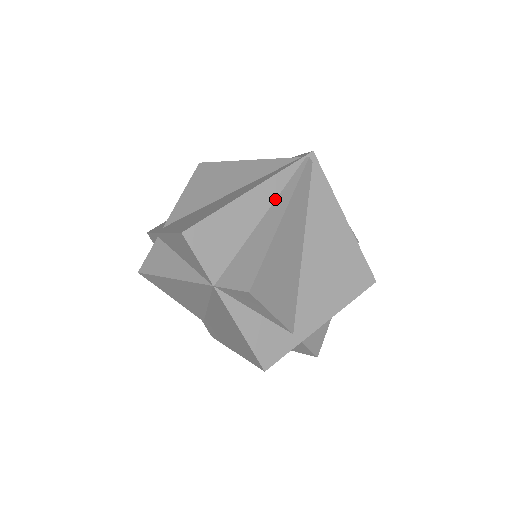
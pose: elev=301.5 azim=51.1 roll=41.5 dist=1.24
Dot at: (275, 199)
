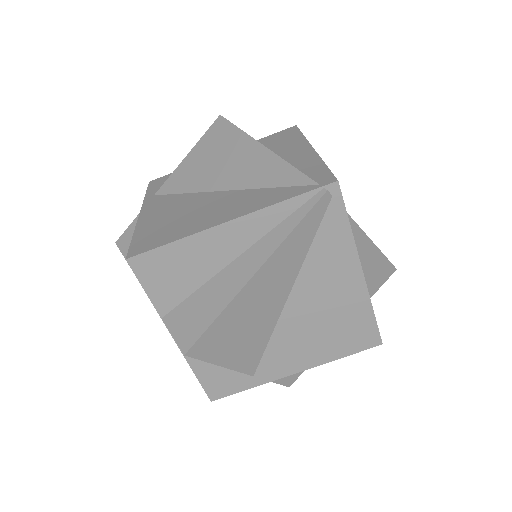
Dot at: (262, 236)
